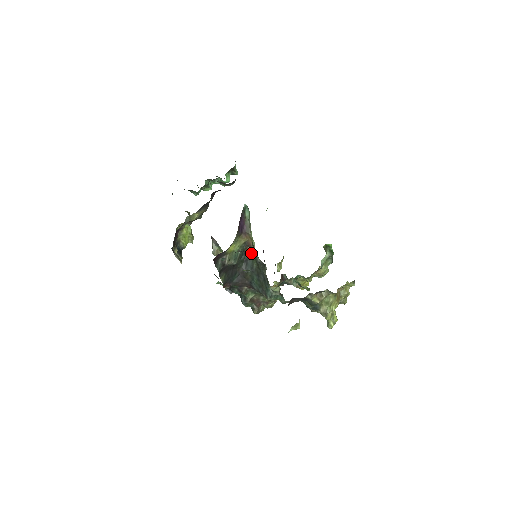
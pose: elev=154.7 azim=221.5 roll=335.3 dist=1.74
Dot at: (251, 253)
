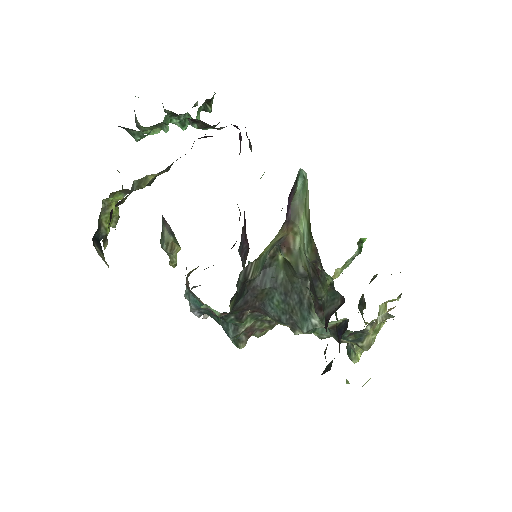
Dot at: (284, 257)
